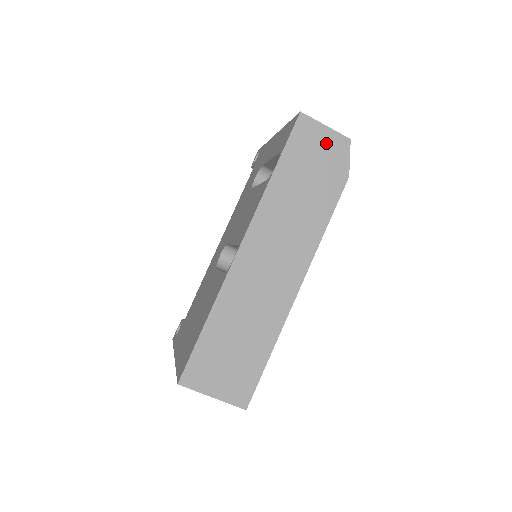
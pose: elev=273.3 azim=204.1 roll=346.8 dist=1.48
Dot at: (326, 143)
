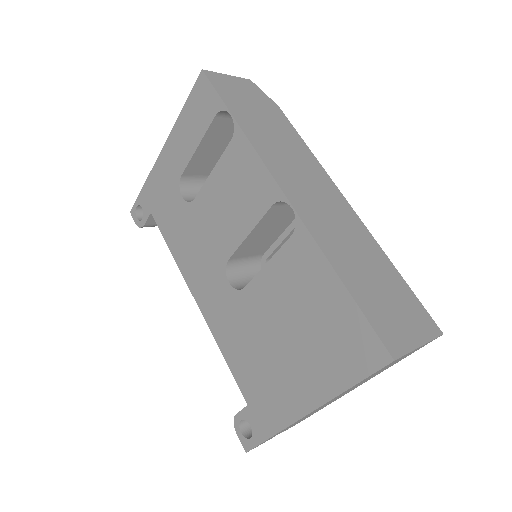
Dot at: (241, 87)
